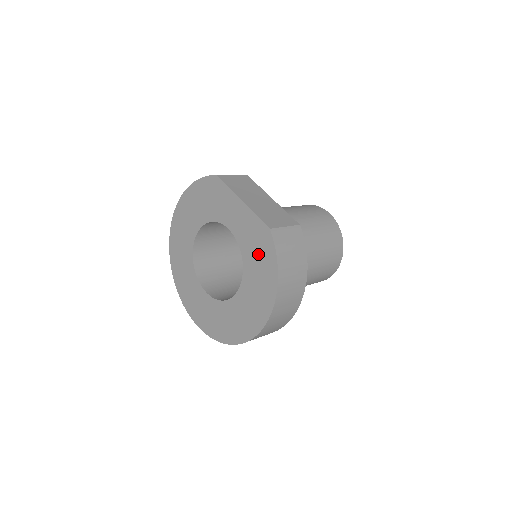
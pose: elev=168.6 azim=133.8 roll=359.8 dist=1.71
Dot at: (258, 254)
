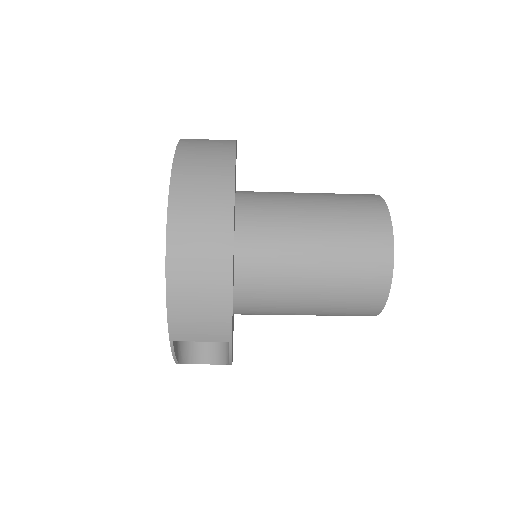
Dot at: occluded
